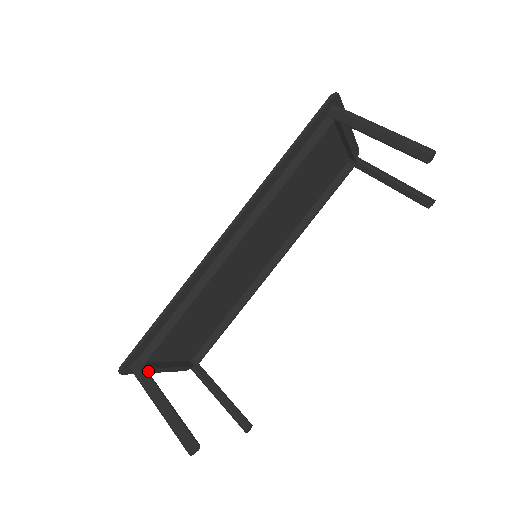
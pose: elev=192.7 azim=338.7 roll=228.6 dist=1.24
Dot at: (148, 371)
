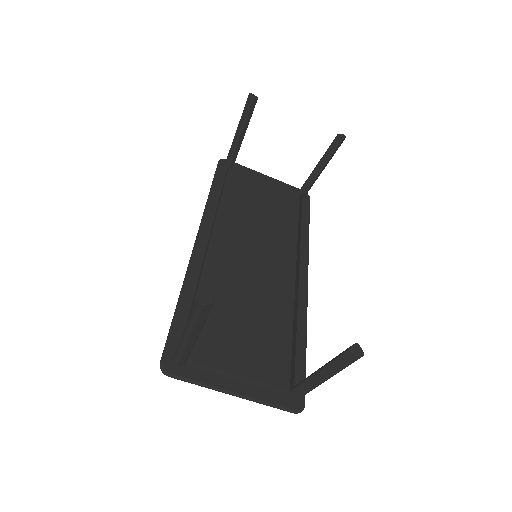
Dot at: (213, 384)
